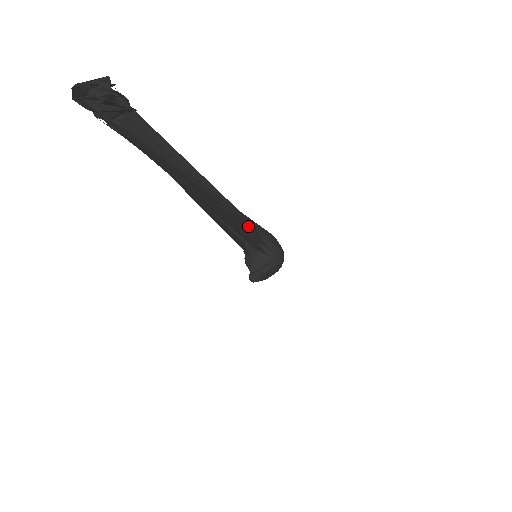
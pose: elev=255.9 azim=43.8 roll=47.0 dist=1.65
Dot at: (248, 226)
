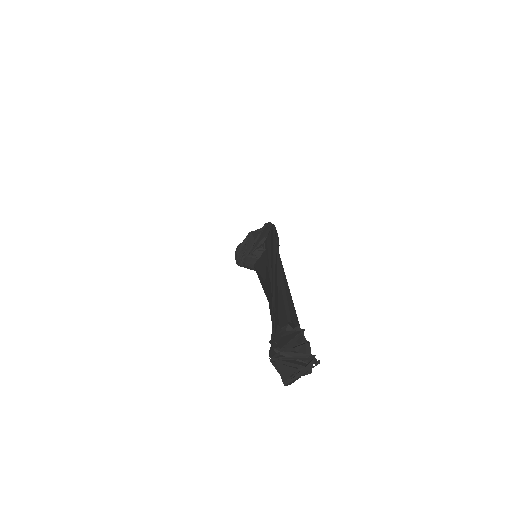
Dot at: occluded
